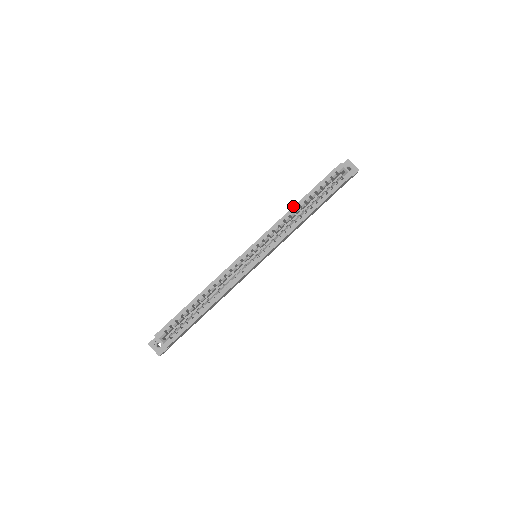
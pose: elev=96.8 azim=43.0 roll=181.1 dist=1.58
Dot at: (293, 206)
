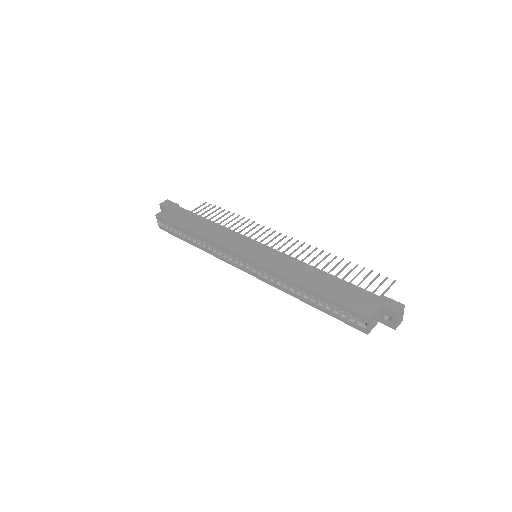
Dot at: (296, 283)
